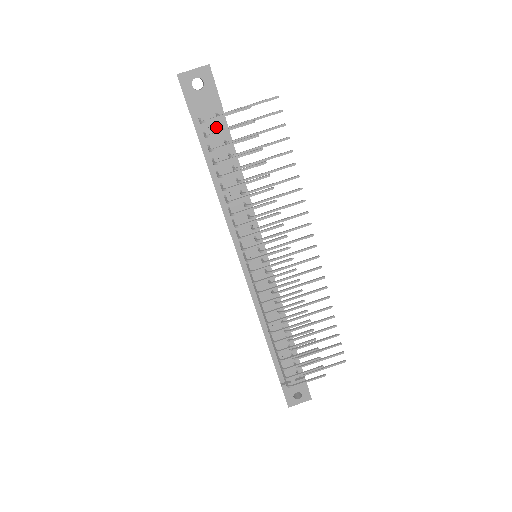
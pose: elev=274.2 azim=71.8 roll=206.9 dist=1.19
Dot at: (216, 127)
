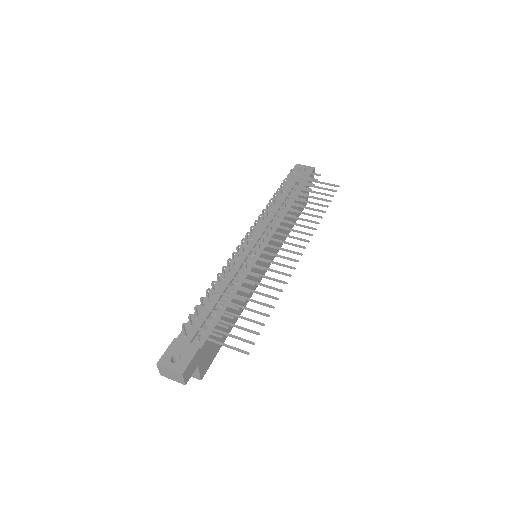
Dot at: occluded
